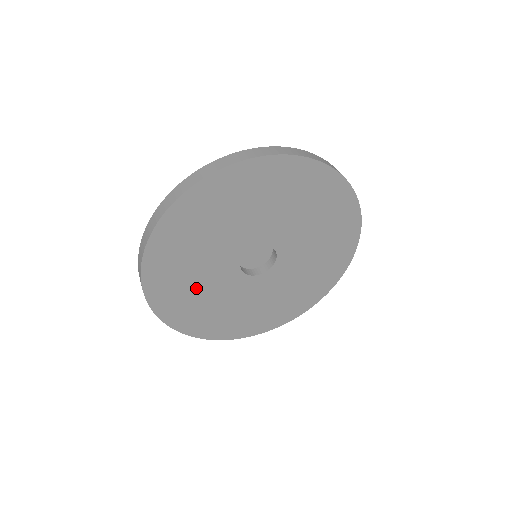
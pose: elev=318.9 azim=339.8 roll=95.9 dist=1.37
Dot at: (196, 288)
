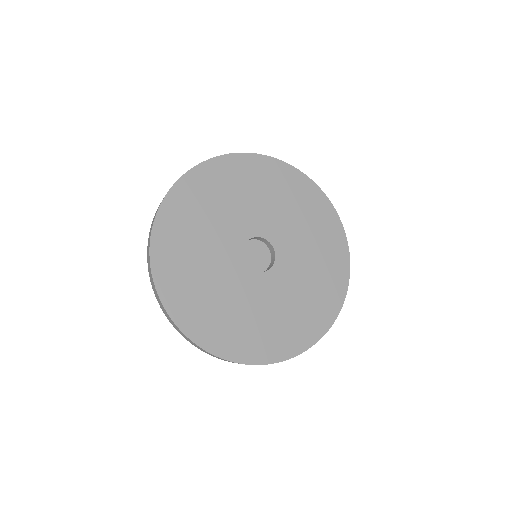
Dot at: (198, 261)
